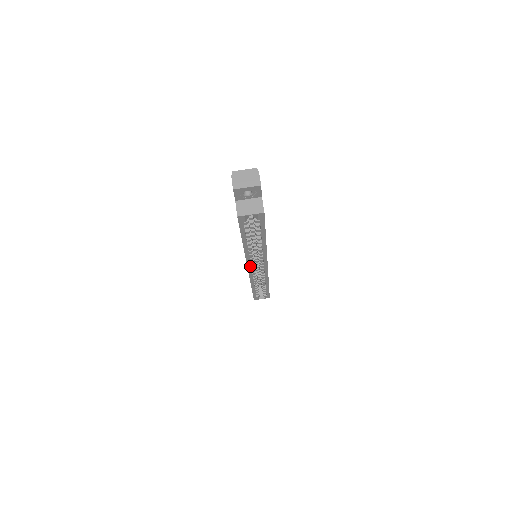
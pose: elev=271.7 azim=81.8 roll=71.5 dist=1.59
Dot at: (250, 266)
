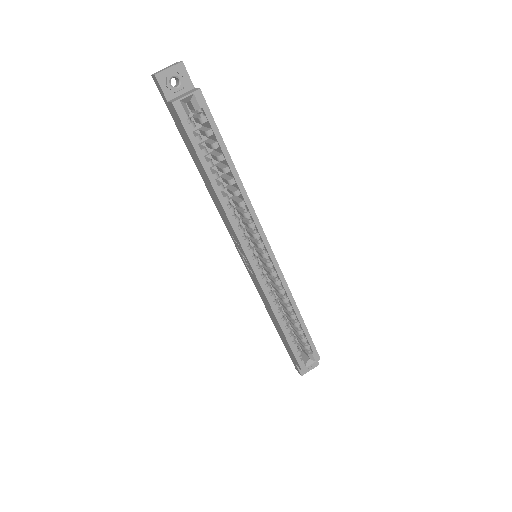
Dot at: (247, 250)
